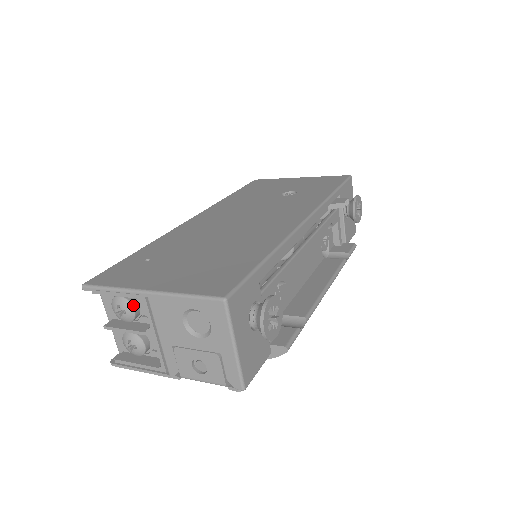
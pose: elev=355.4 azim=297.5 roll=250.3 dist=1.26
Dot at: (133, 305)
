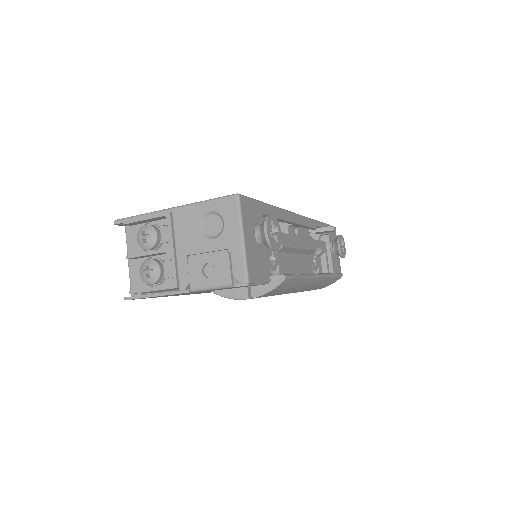
Dot at: (156, 231)
